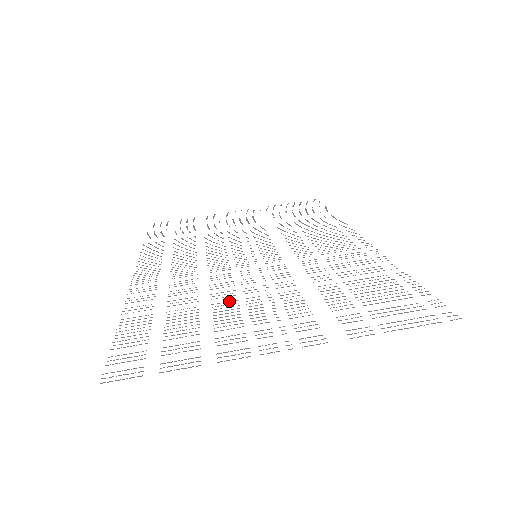
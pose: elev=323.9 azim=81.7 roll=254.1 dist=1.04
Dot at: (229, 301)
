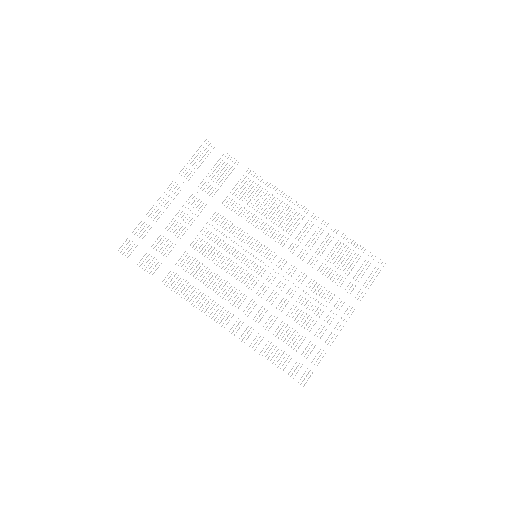
Dot at: (291, 308)
